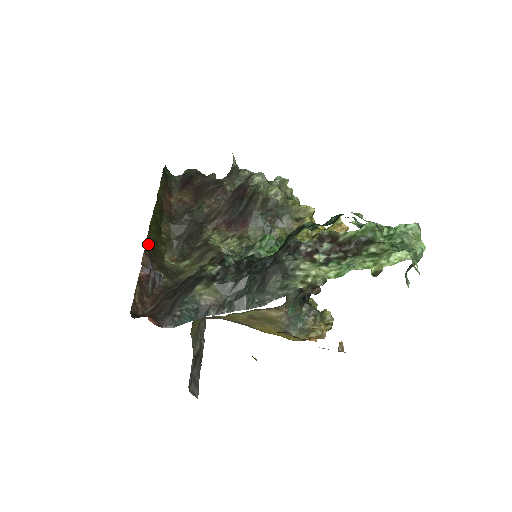
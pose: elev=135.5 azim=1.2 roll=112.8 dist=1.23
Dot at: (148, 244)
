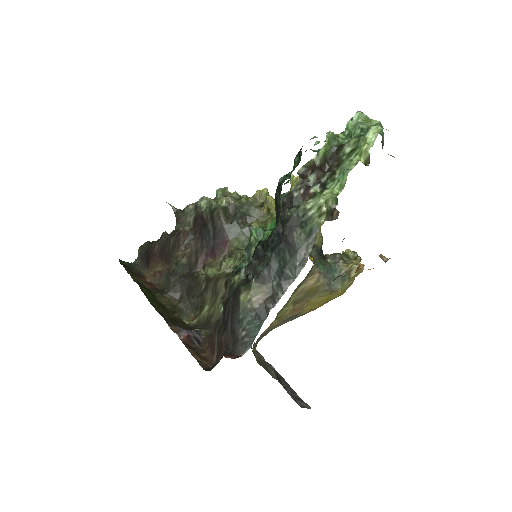
Dot at: (164, 317)
